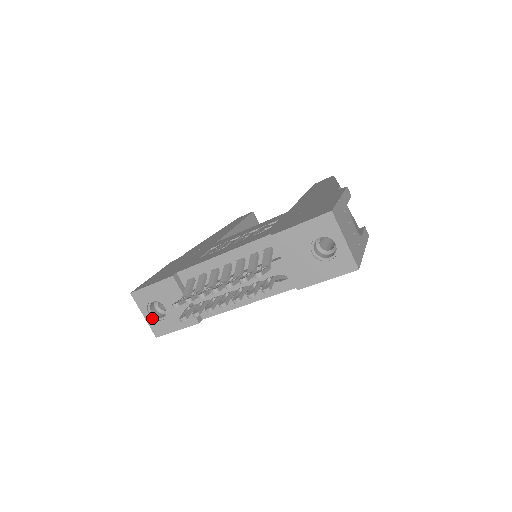
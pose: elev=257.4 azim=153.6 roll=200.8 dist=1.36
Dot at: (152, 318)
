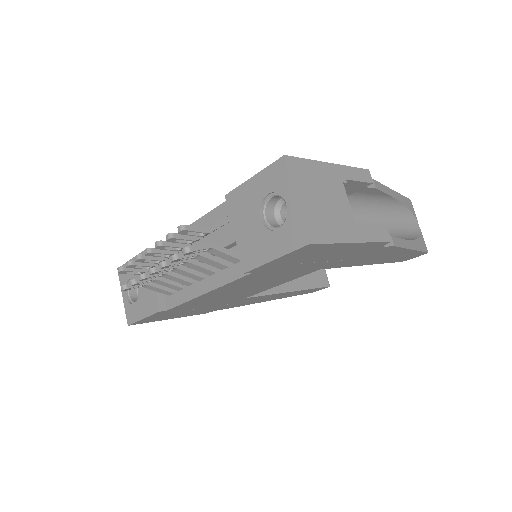
Dot at: (128, 300)
